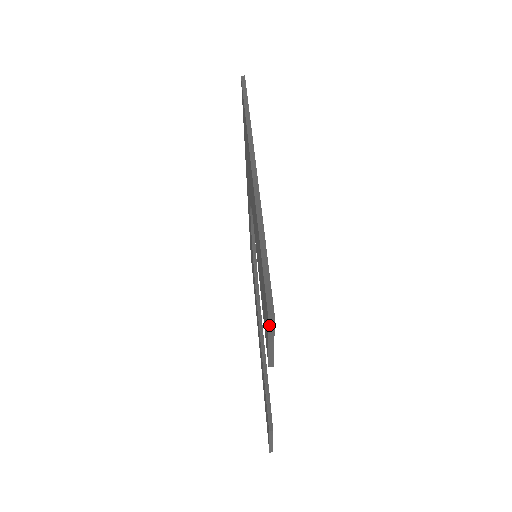
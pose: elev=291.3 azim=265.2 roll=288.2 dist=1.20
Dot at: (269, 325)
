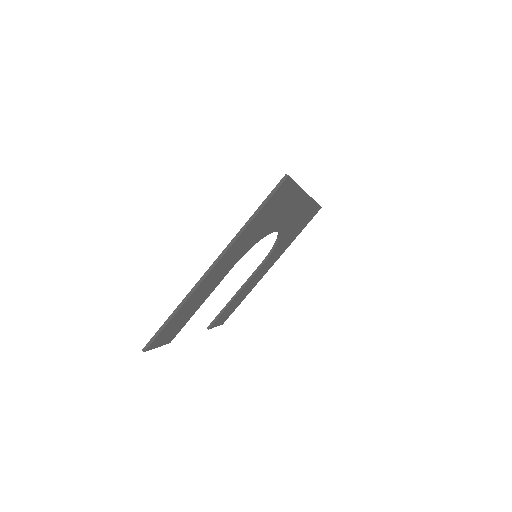
Dot at: occluded
